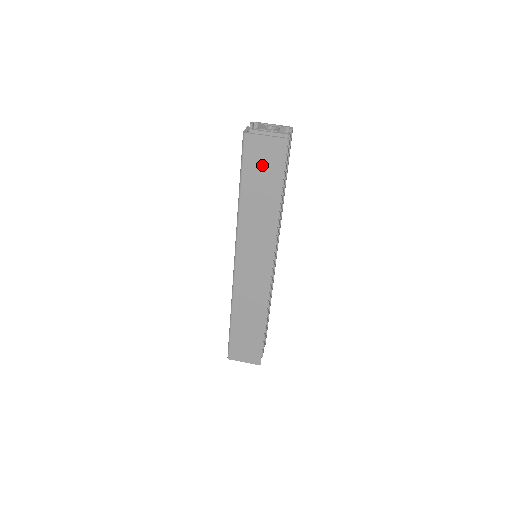
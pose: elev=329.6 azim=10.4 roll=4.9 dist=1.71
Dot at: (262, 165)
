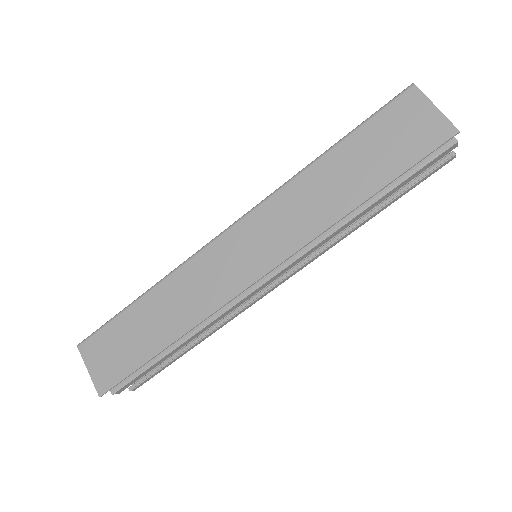
Dot at: (394, 137)
